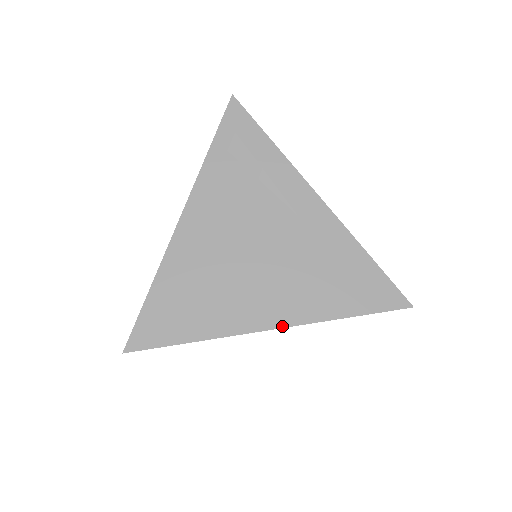
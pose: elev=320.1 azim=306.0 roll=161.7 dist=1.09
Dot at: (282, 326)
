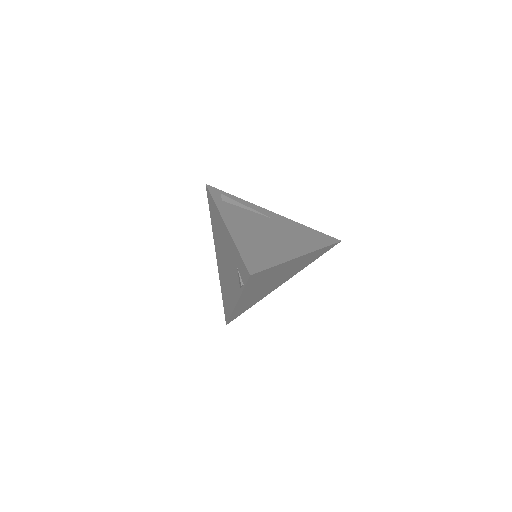
Dot at: (306, 253)
